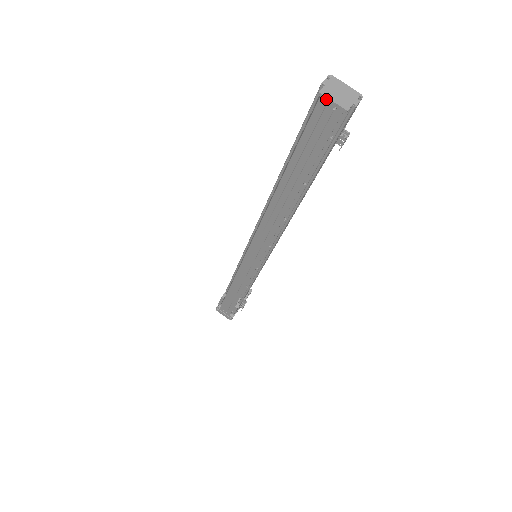
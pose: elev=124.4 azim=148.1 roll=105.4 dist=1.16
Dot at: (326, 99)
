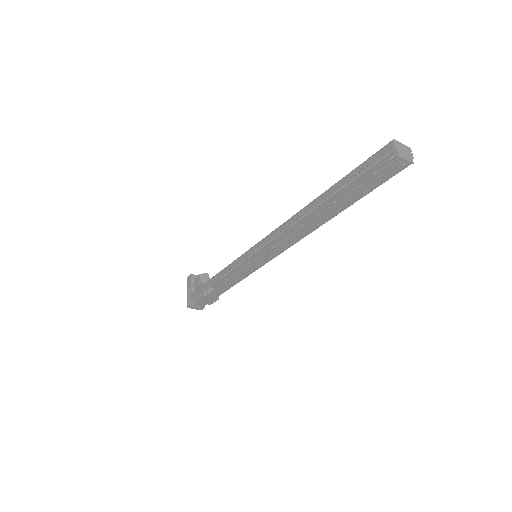
Dot at: (402, 159)
